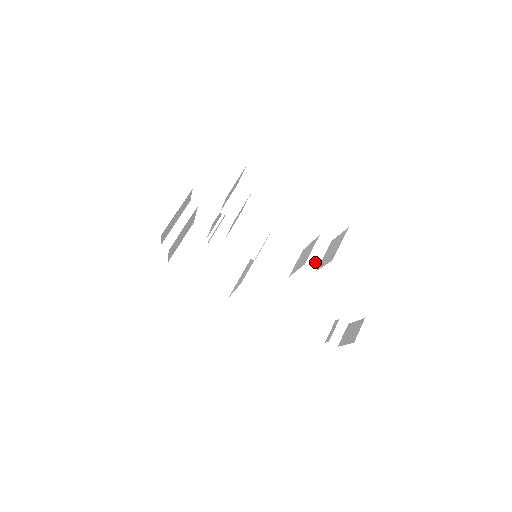
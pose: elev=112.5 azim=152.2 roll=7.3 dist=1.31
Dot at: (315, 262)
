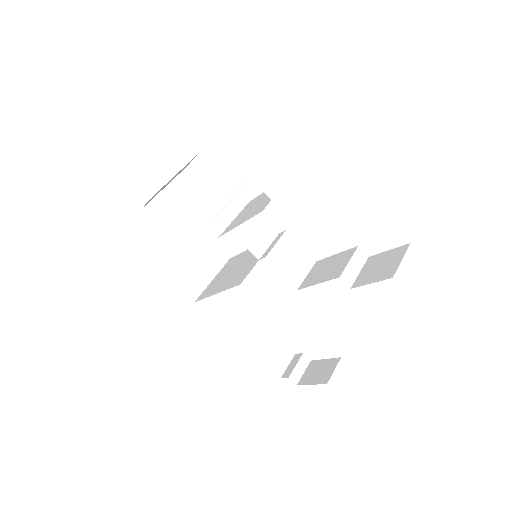
Dot at: (350, 277)
